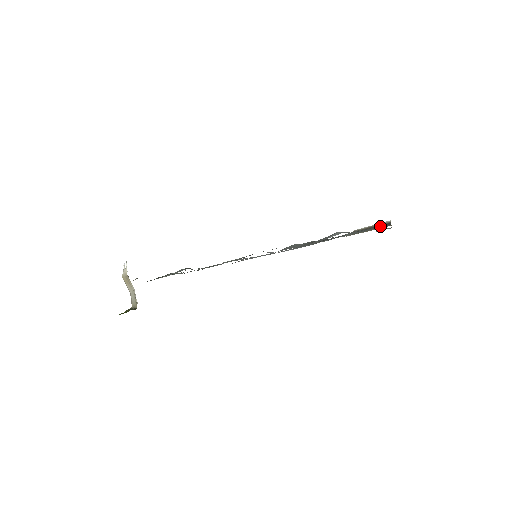
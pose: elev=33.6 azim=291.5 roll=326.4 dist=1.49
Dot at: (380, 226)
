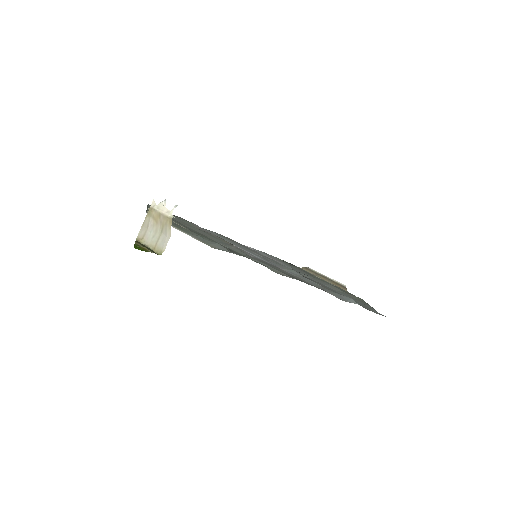
Dot at: (369, 307)
